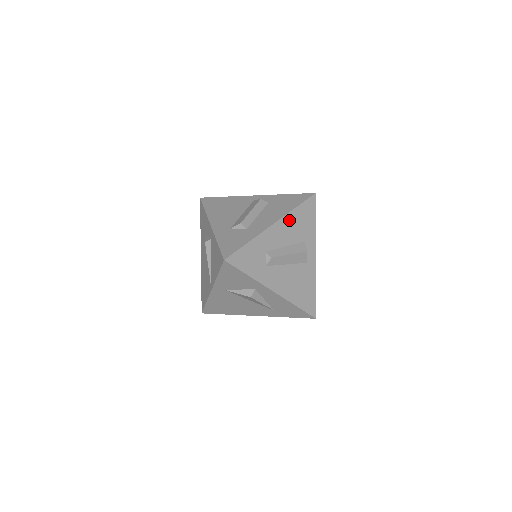
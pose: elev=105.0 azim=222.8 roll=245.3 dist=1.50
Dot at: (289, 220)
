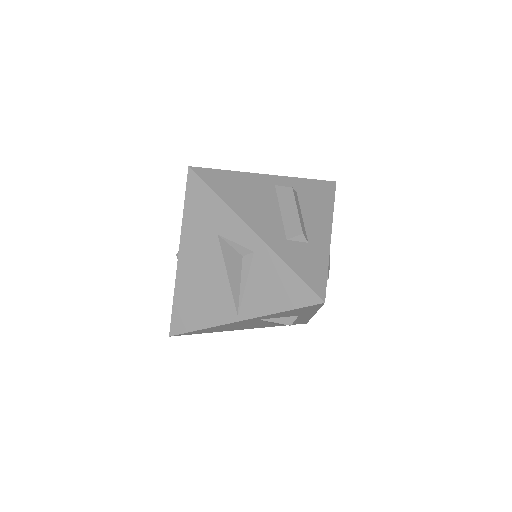
Dot at: occluded
